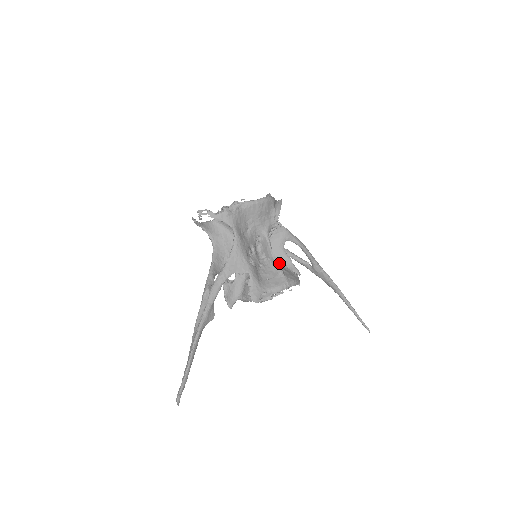
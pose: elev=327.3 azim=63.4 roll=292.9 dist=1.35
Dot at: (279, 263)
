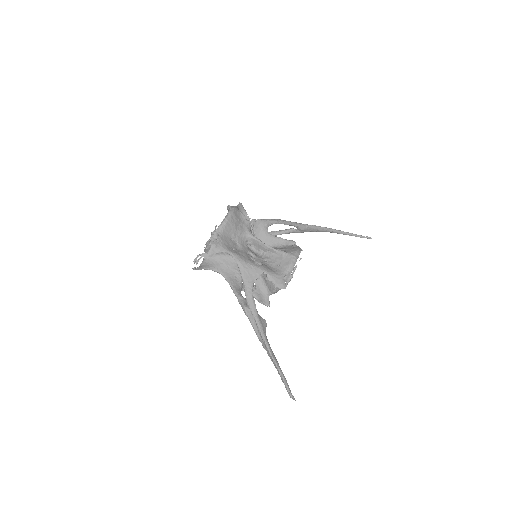
Dot at: (275, 247)
